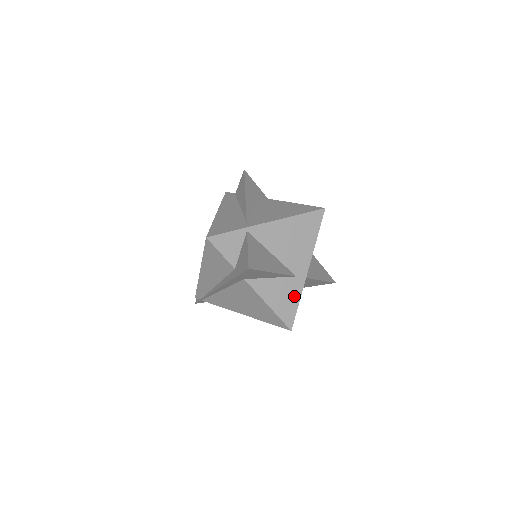
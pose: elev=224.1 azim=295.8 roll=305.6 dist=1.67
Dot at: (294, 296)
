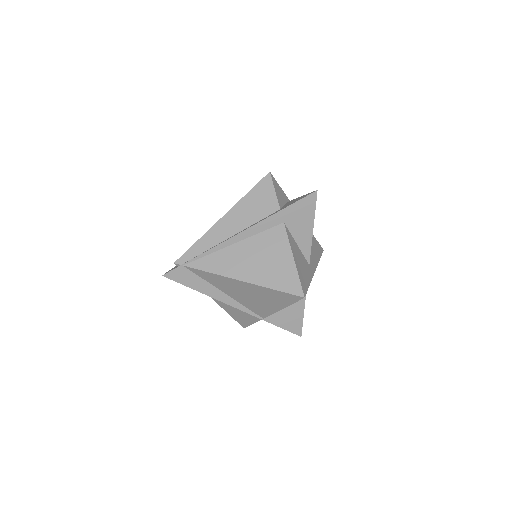
Dot at: (307, 276)
